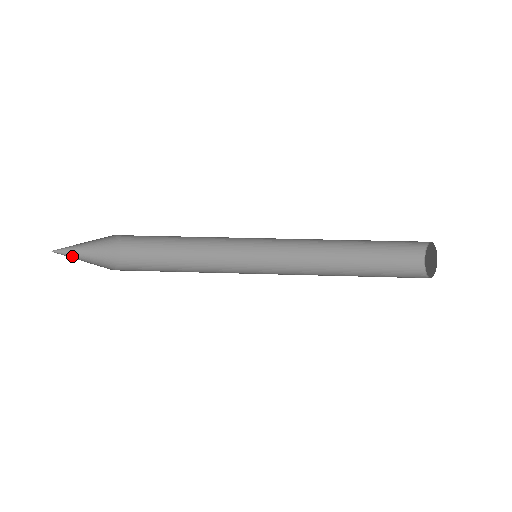
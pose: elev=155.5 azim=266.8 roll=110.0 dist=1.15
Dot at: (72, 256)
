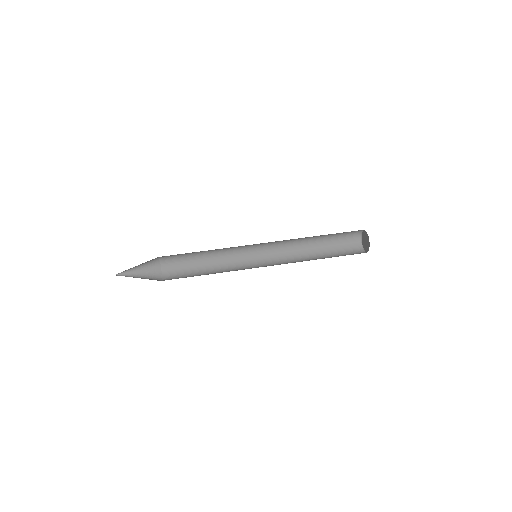
Dot at: (130, 276)
